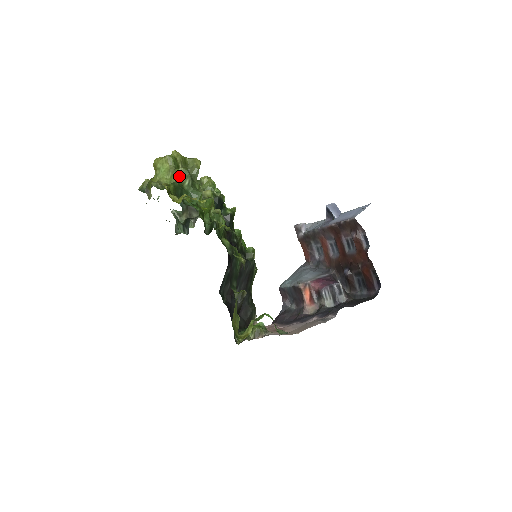
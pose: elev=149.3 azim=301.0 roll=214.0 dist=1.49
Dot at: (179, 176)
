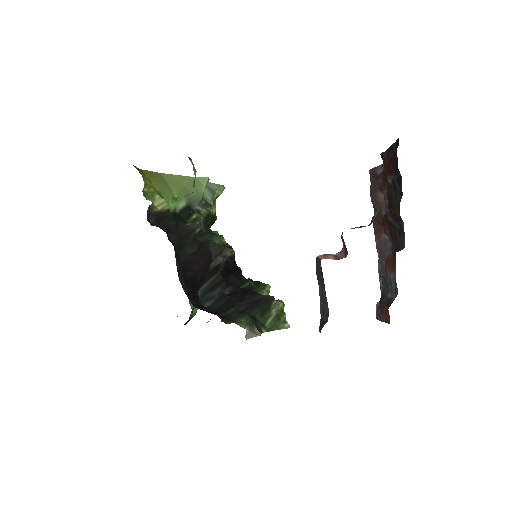
Dot at: occluded
